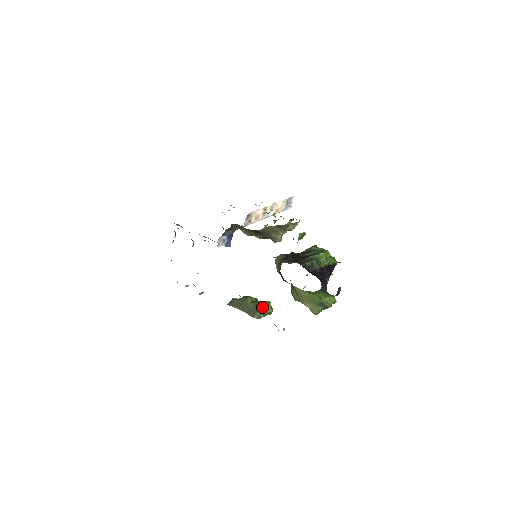
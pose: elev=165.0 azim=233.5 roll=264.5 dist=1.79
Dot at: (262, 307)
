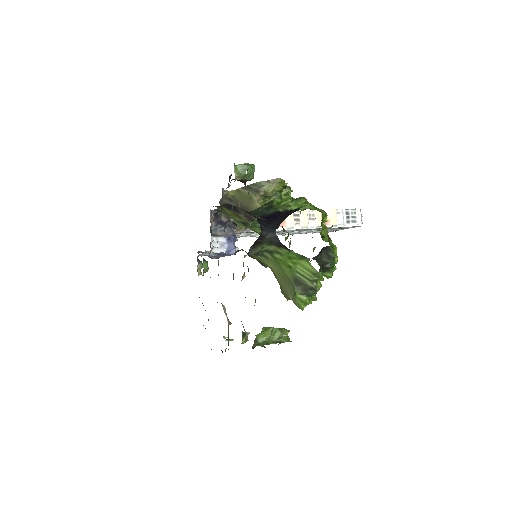
Dot at: (264, 330)
